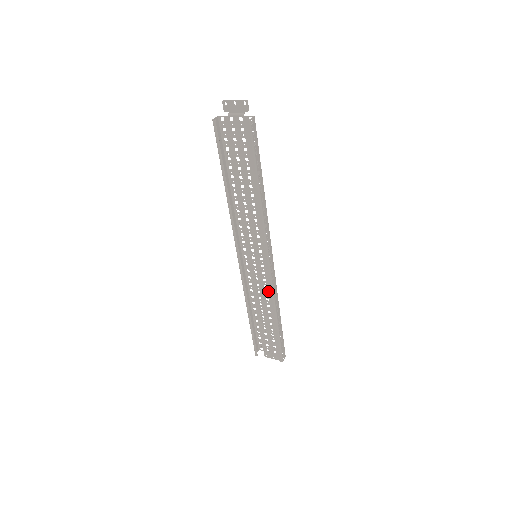
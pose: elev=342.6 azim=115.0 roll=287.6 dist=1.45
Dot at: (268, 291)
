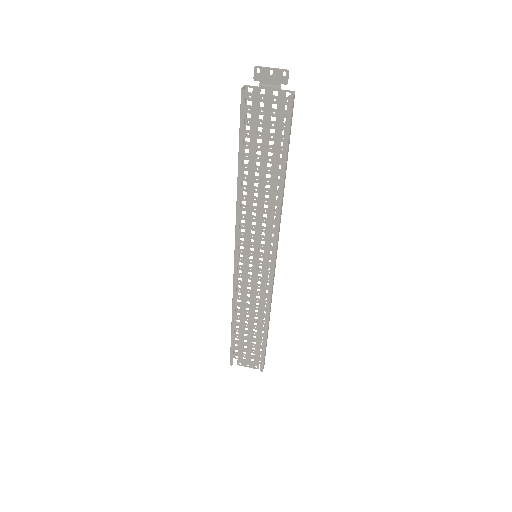
Dot at: (260, 295)
